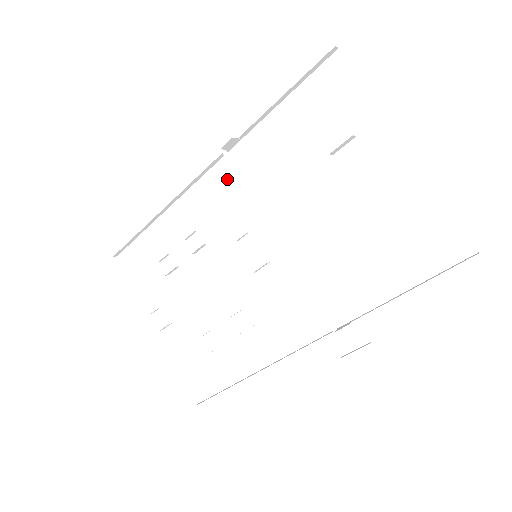
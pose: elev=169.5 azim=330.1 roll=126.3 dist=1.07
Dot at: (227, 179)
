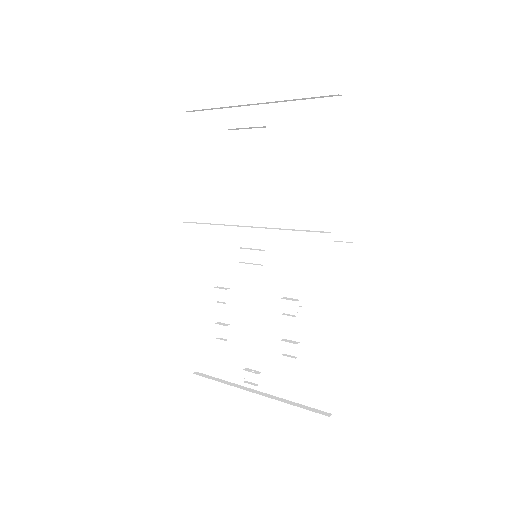
Dot at: (205, 238)
